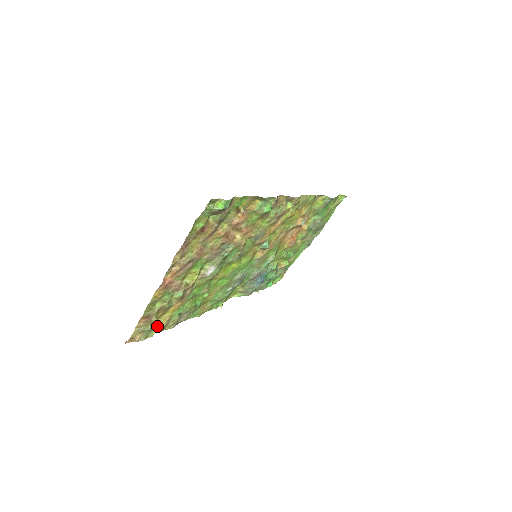
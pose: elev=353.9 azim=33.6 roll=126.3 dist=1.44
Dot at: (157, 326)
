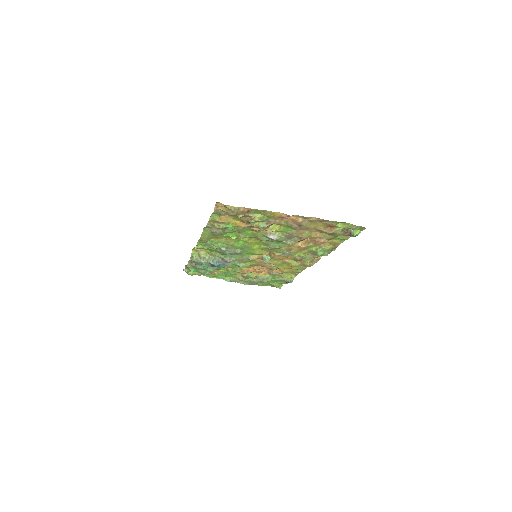
Dot at: (221, 217)
